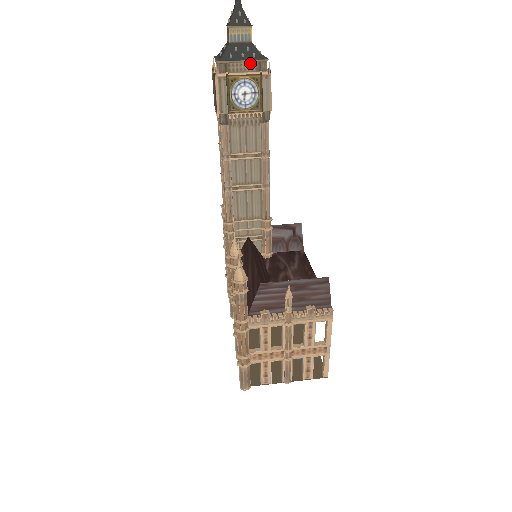
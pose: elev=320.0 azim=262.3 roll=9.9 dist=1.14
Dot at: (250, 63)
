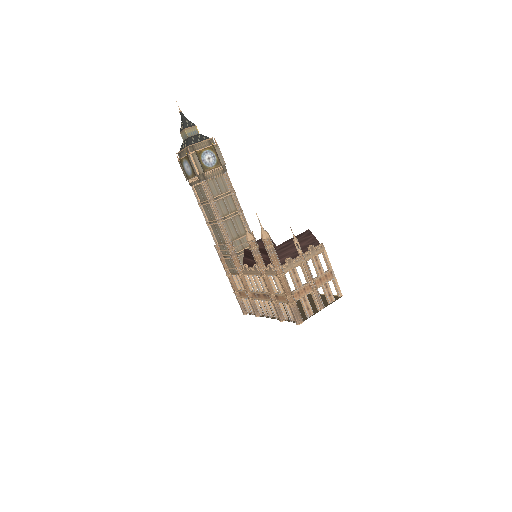
Dot at: (205, 142)
